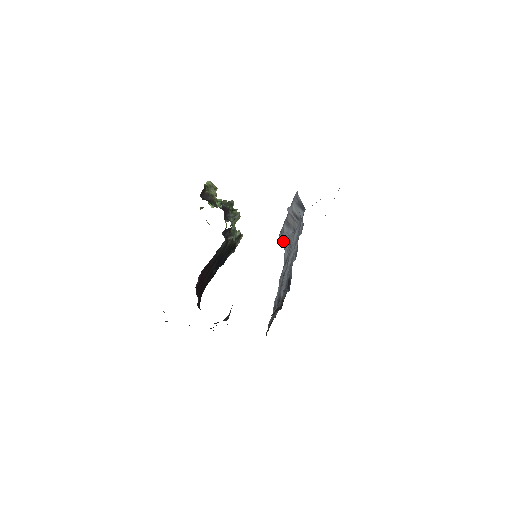
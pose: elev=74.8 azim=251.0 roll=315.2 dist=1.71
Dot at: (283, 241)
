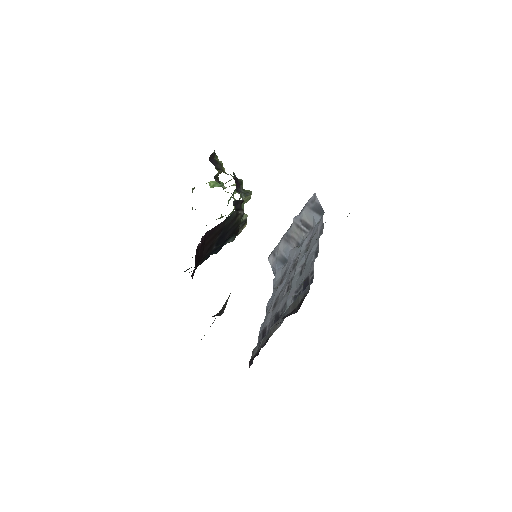
Dot at: (274, 262)
